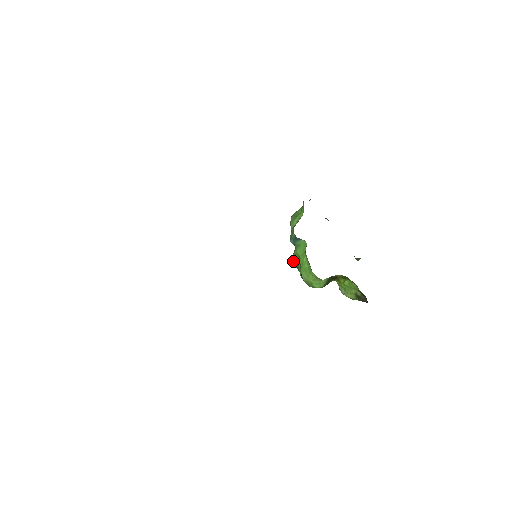
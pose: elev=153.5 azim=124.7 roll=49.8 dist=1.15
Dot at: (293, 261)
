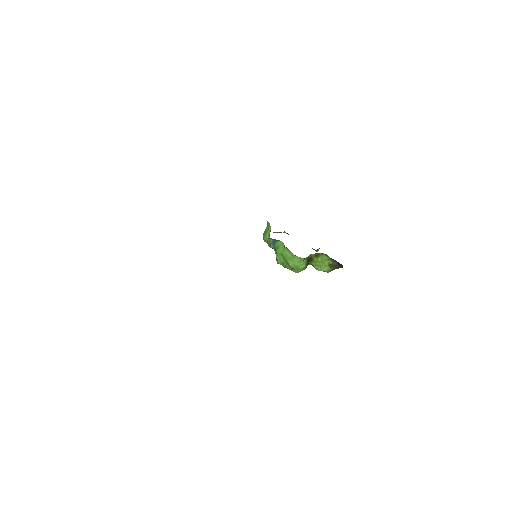
Dot at: (278, 261)
